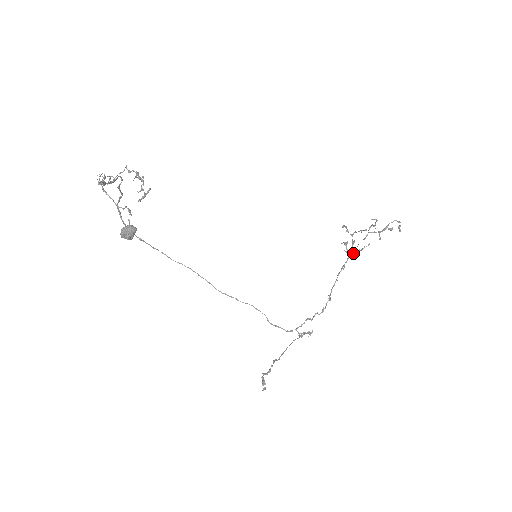
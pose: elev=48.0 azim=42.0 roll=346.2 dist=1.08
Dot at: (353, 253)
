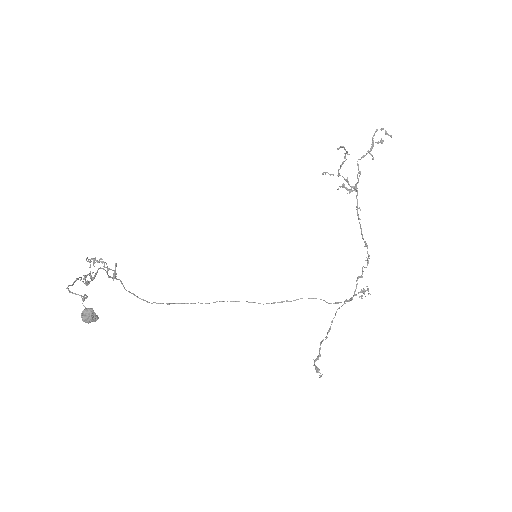
Dot at: (356, 190)
